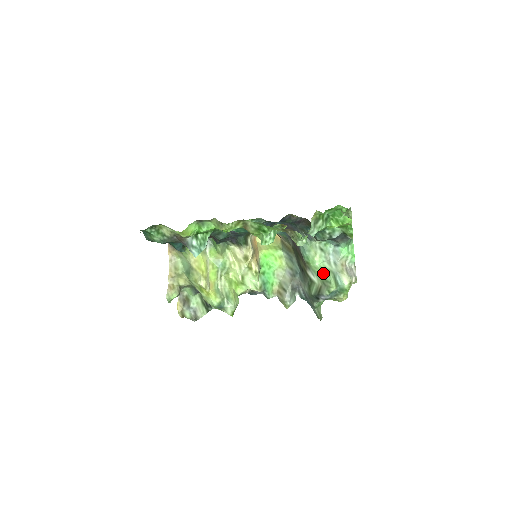
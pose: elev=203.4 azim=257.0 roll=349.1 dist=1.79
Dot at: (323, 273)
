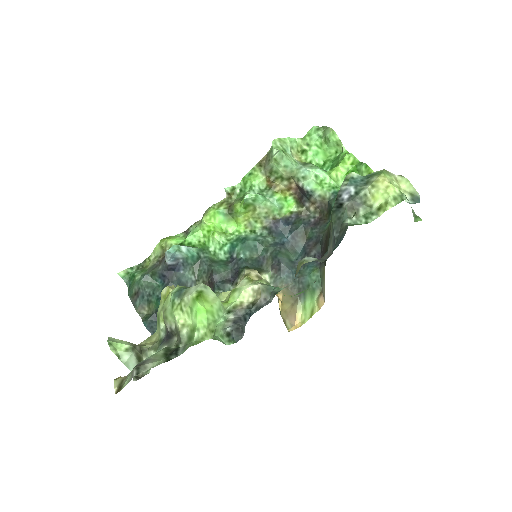
Dot at: occluded
